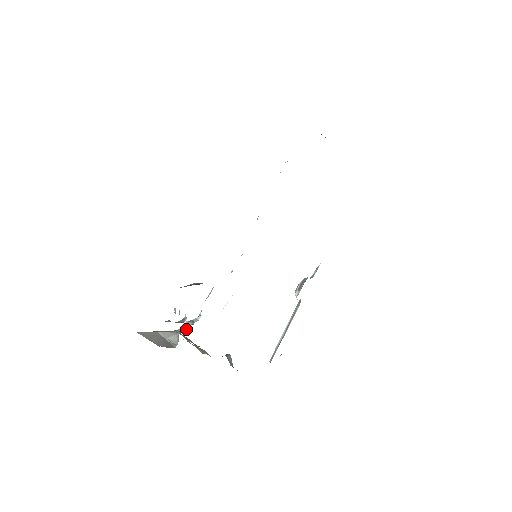
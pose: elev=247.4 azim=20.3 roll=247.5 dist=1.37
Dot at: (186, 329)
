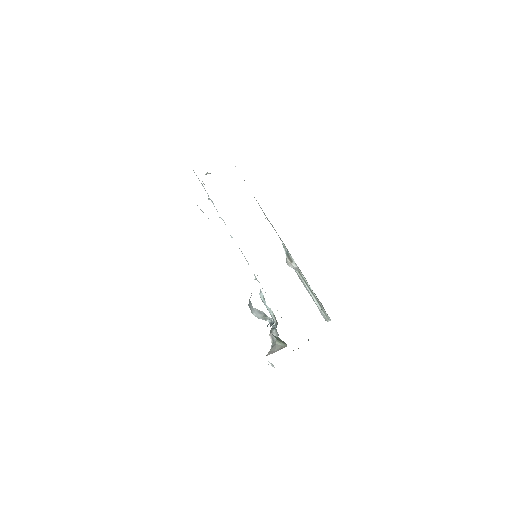
Dot at: occluded
